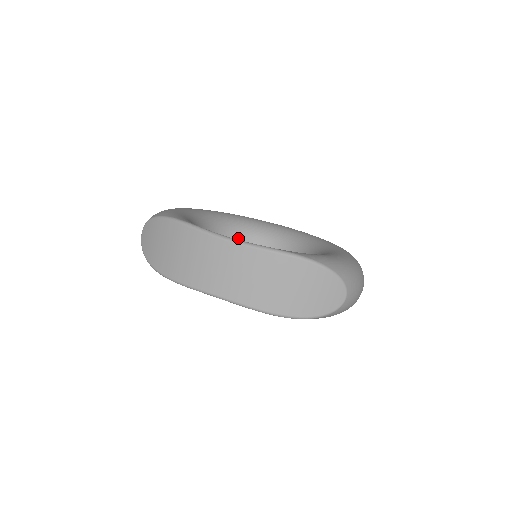
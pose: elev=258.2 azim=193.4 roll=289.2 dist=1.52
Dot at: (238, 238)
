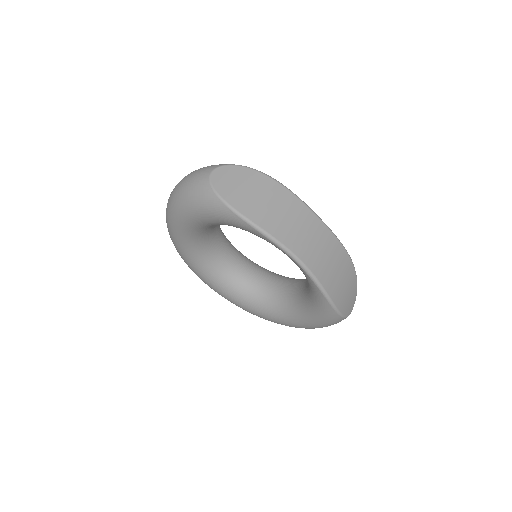
Dot at: (219, 236)
